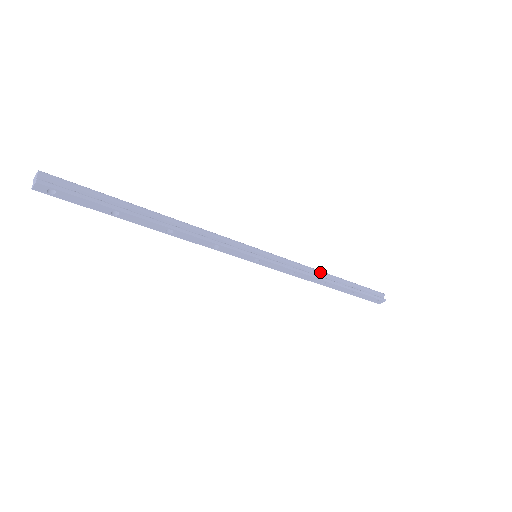
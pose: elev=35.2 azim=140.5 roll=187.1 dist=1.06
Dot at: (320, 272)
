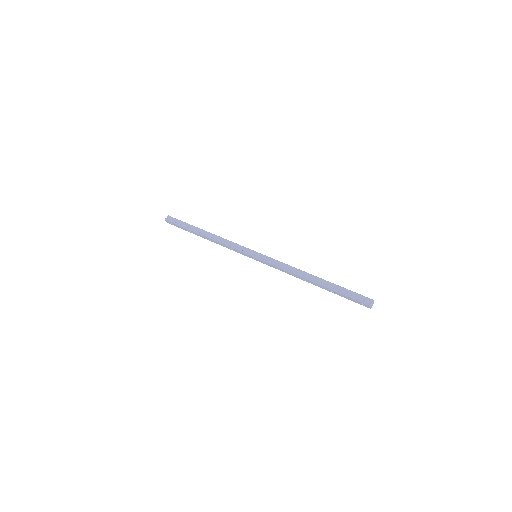
Dot at: (302, 271)
